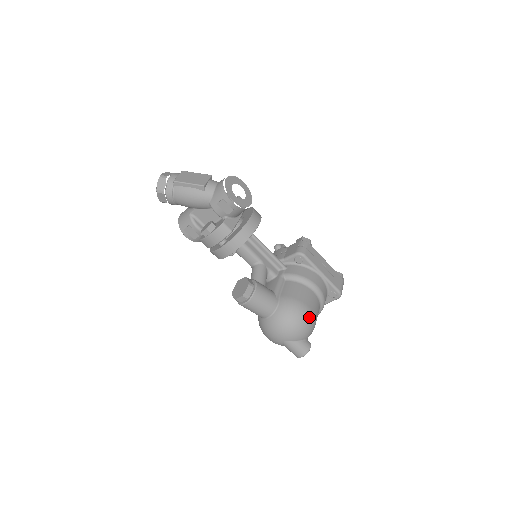
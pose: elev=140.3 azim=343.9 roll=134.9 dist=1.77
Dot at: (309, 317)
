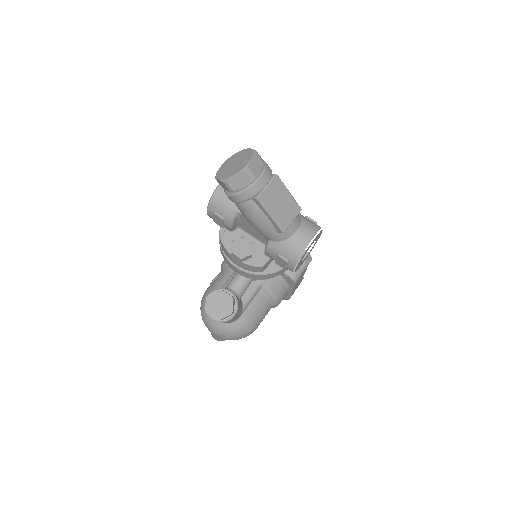
Dot at: occluded
